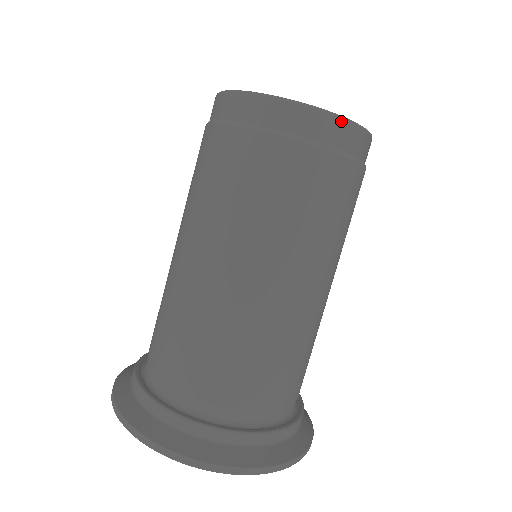
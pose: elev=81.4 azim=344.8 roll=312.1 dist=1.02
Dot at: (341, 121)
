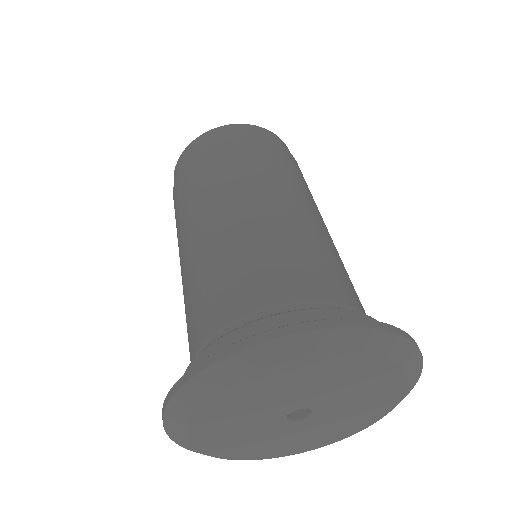
Dot at: (283, 142)
